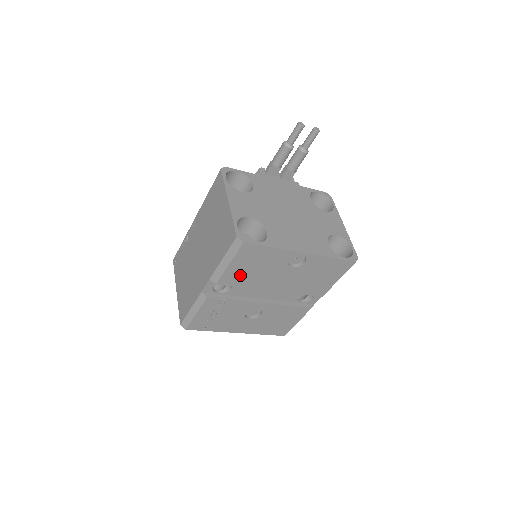
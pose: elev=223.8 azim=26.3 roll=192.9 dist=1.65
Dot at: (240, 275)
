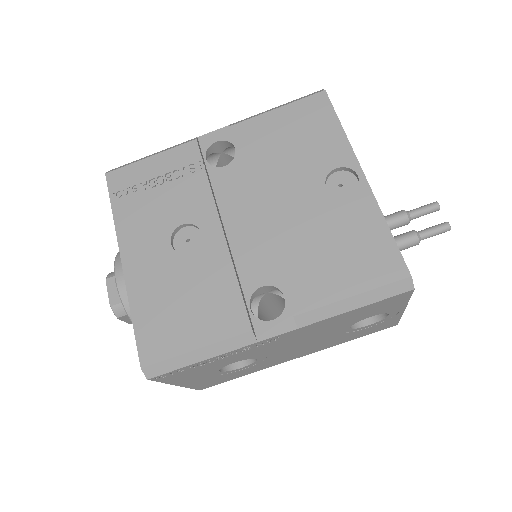
Dot at: (265, 138)
